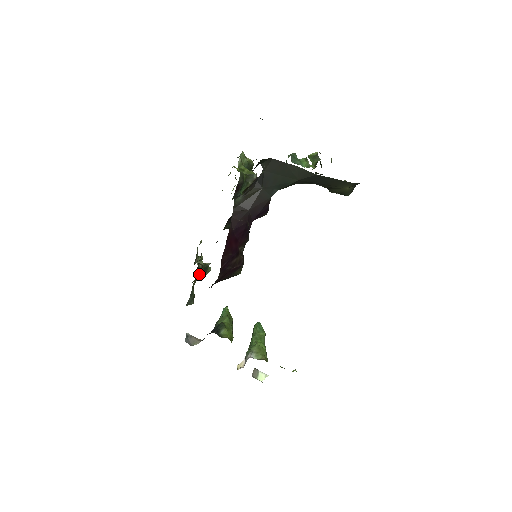
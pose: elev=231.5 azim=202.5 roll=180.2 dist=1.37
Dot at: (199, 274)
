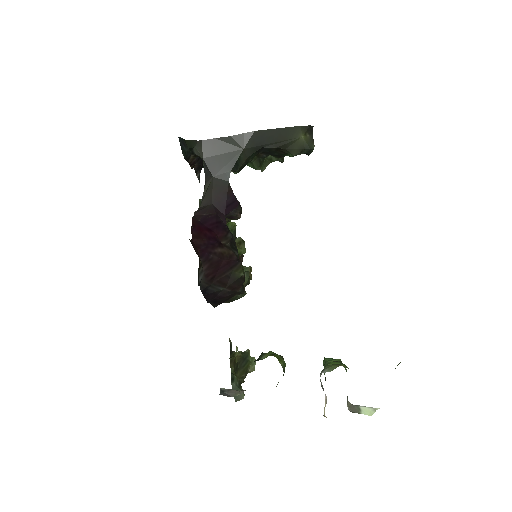
Dot at: (233, 356)
